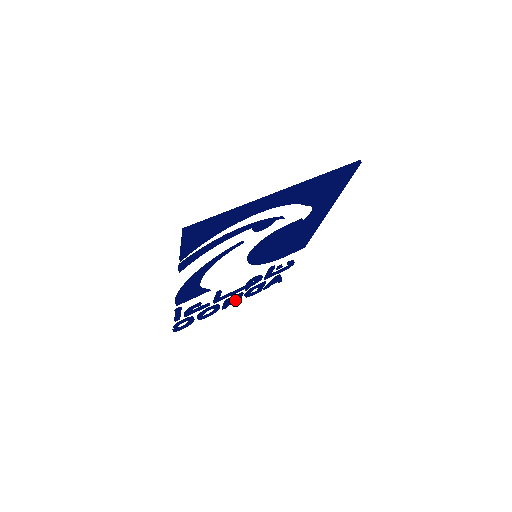
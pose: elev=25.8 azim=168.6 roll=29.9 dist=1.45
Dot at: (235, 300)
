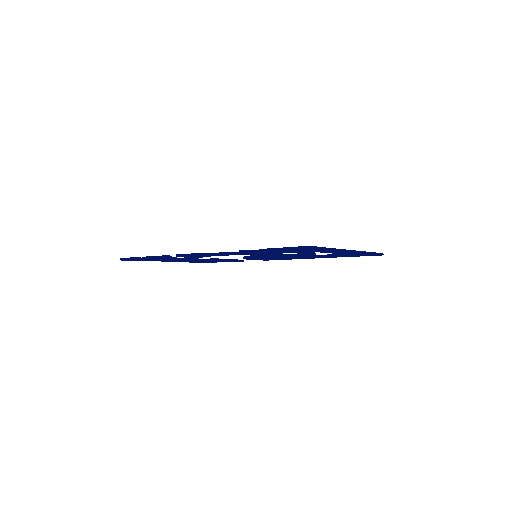
Dot at: occluded
